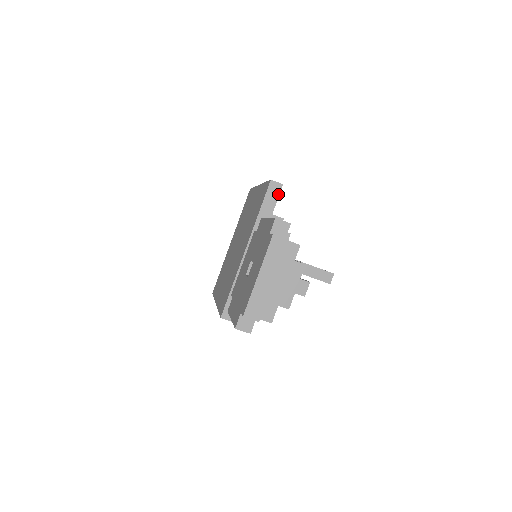
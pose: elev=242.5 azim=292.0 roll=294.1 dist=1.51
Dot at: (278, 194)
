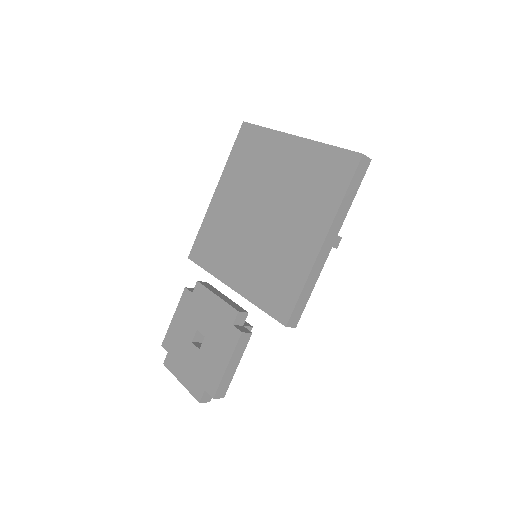
Dot at: occluded
